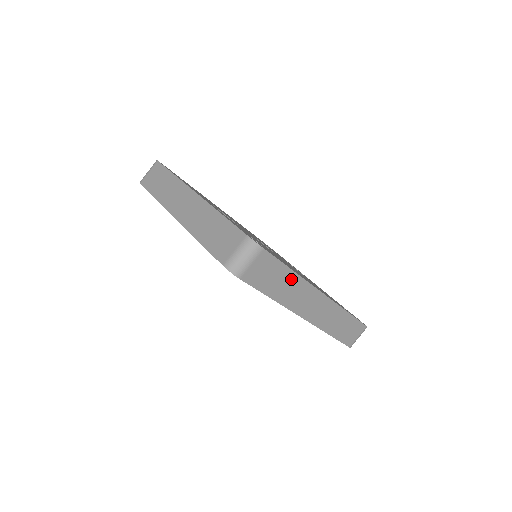
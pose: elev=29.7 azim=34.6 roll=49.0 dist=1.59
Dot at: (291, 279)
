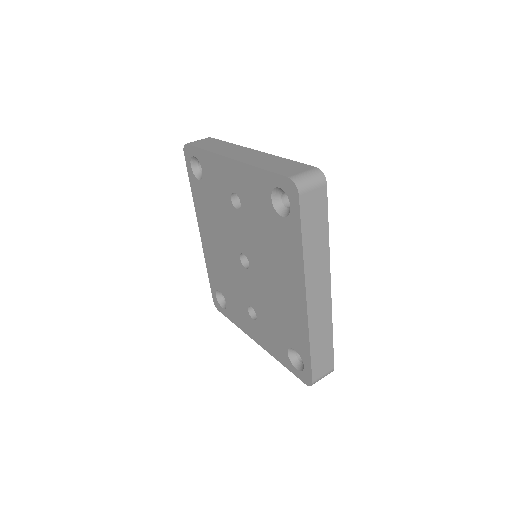
Dot at: (323, 240)
